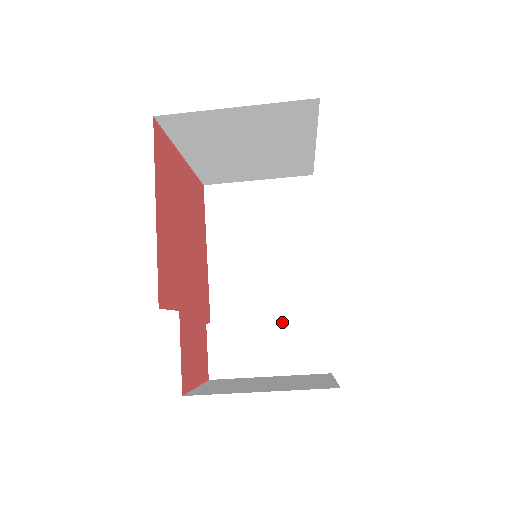
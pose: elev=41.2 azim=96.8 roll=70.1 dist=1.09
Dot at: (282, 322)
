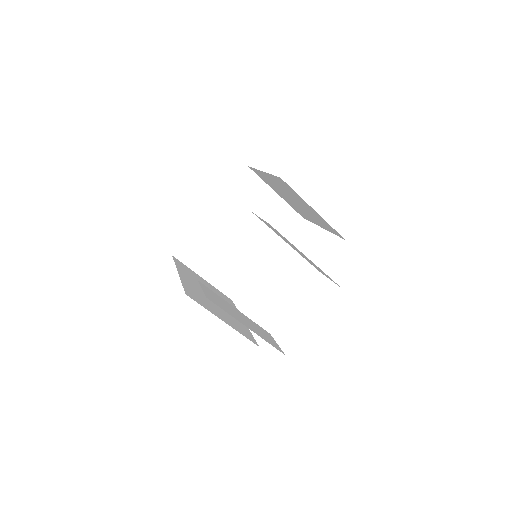
Dot at: (246, 316)
